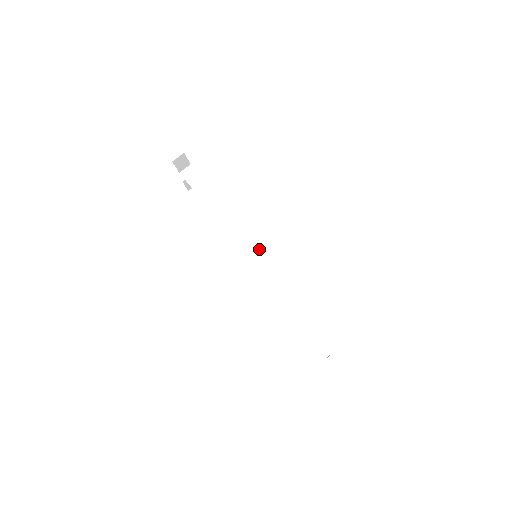
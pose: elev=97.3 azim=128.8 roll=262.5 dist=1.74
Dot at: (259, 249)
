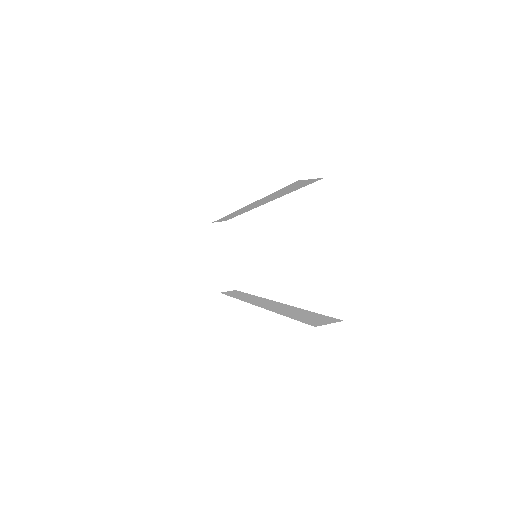
Dot at: occluded
